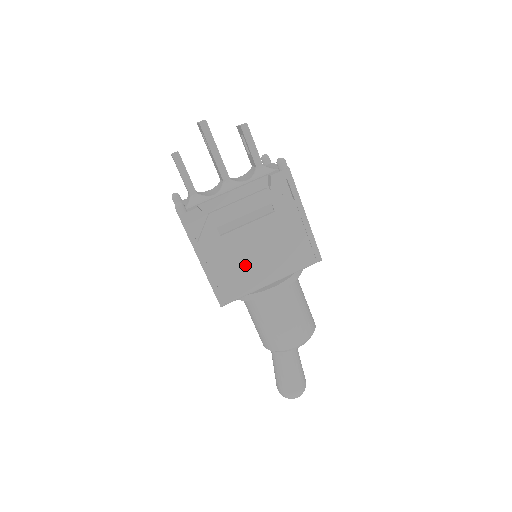
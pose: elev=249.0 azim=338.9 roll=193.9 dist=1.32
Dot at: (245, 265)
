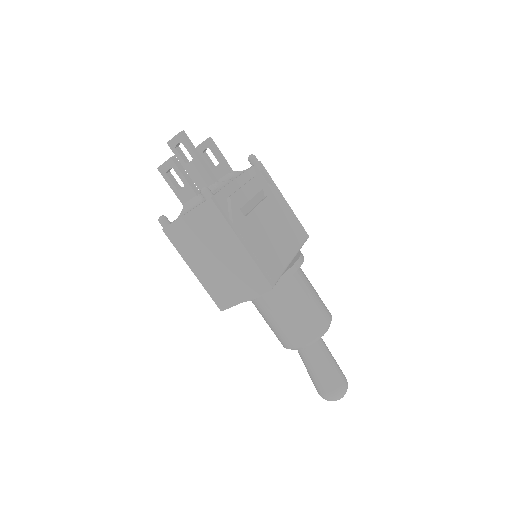
Dot at: (270, 244)
